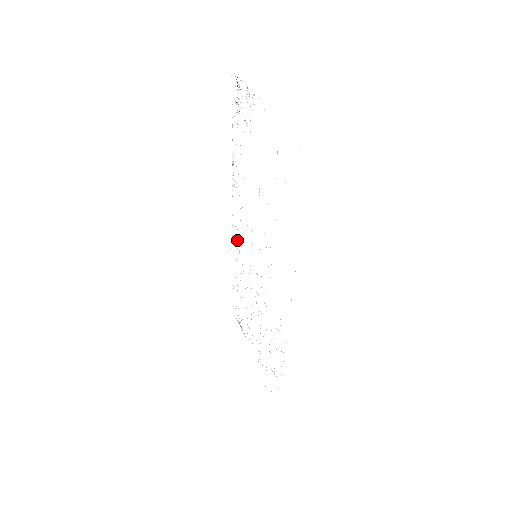
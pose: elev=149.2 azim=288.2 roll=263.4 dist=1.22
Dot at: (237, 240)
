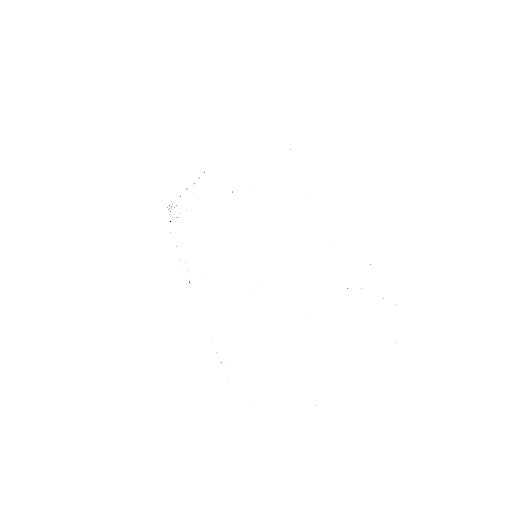
Dot at: occluded
